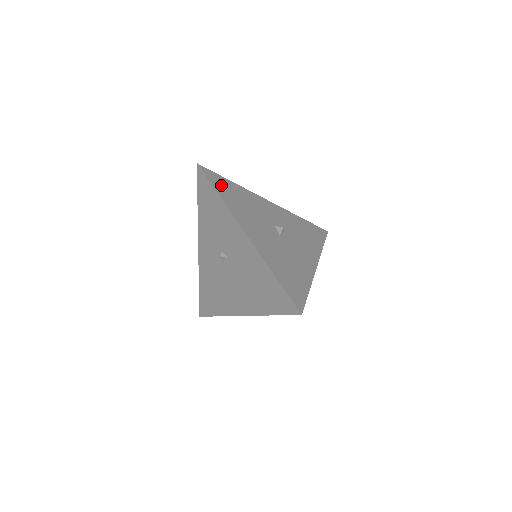
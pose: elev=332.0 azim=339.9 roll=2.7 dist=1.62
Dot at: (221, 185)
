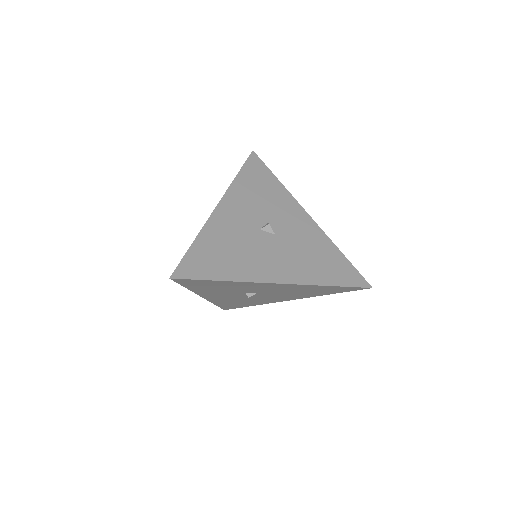
Dot at: (205, 265)
